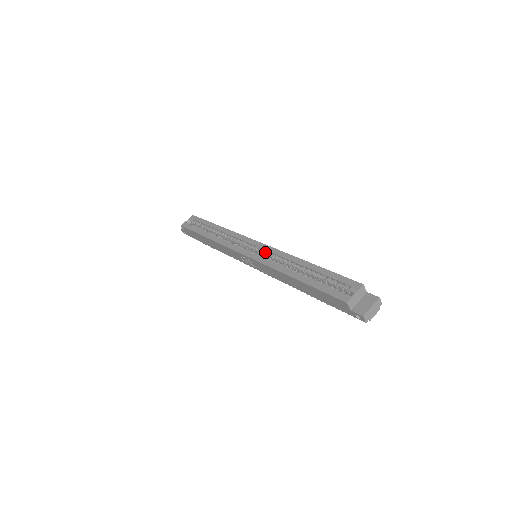
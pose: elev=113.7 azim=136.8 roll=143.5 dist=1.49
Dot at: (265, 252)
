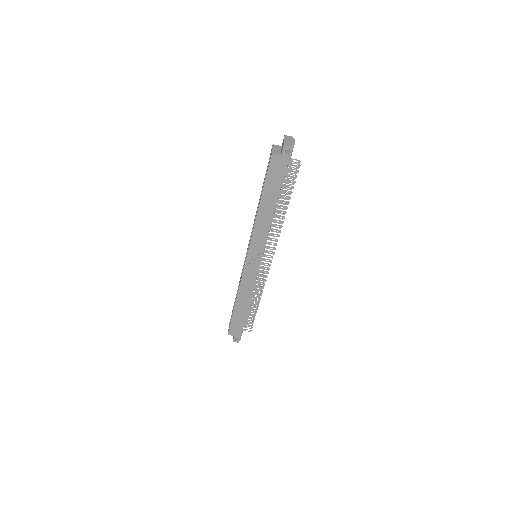
Dot at: occluded
